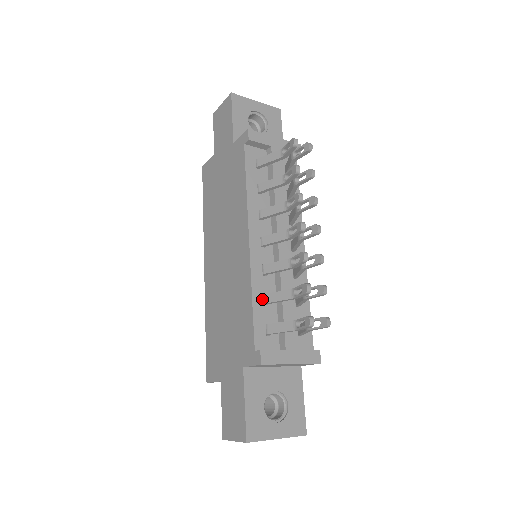
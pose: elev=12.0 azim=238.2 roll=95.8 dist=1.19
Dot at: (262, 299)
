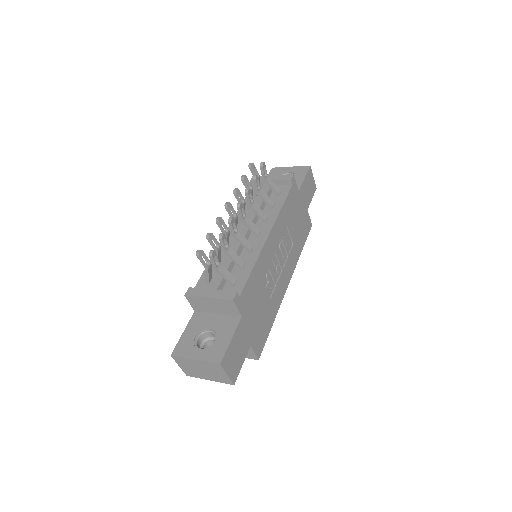
Dot at: occluded
